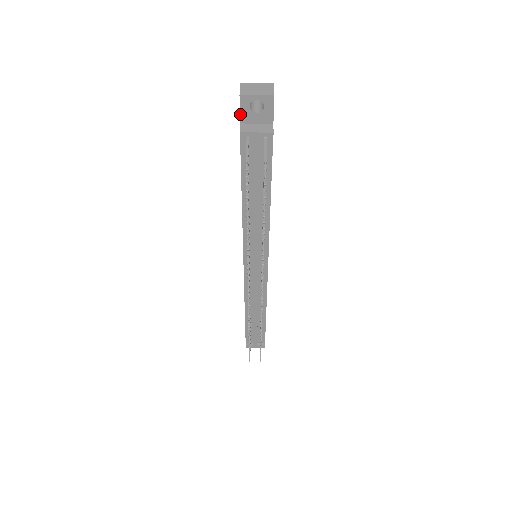
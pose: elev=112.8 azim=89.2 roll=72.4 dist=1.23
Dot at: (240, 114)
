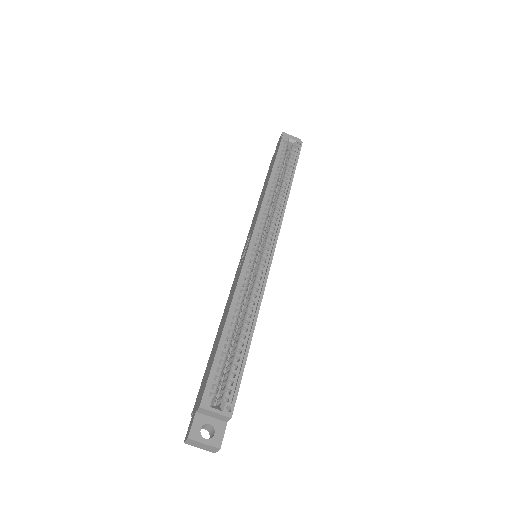
Dot at: (190, 423)
